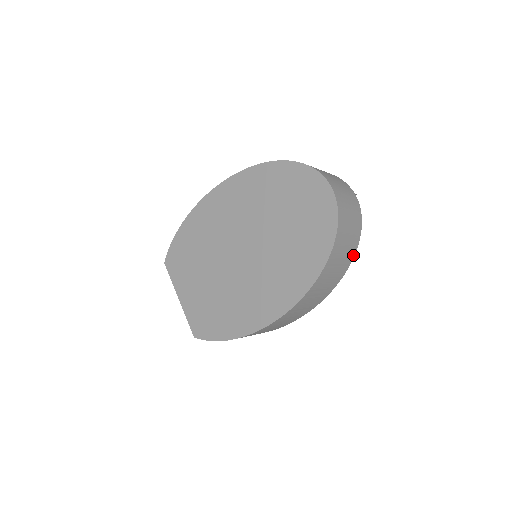
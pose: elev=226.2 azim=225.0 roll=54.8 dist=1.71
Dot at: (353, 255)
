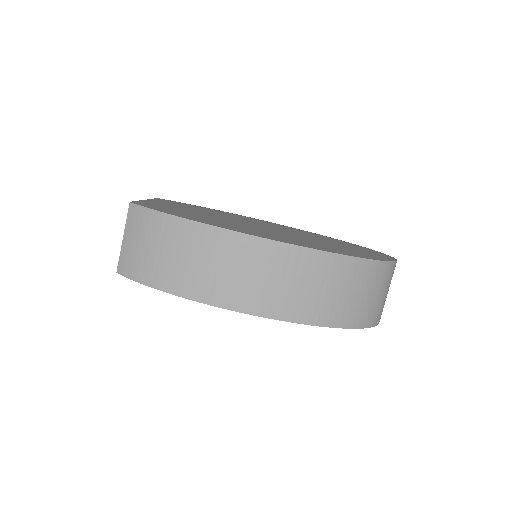
Dot at: (358, 325)
